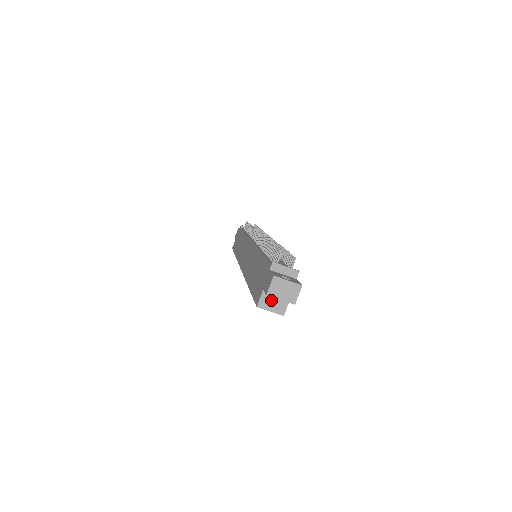
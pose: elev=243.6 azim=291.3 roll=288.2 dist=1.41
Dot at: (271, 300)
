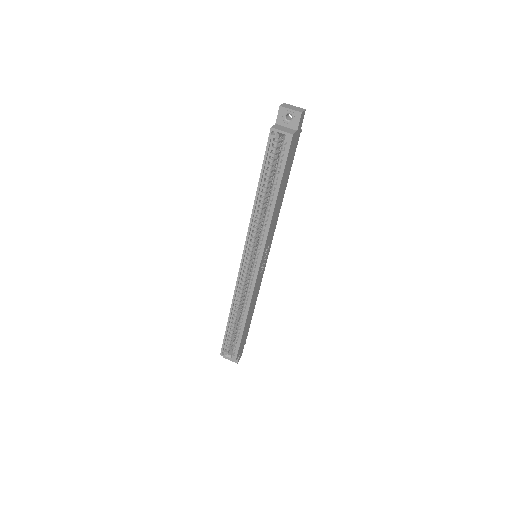
Dot at: (282, 128)
